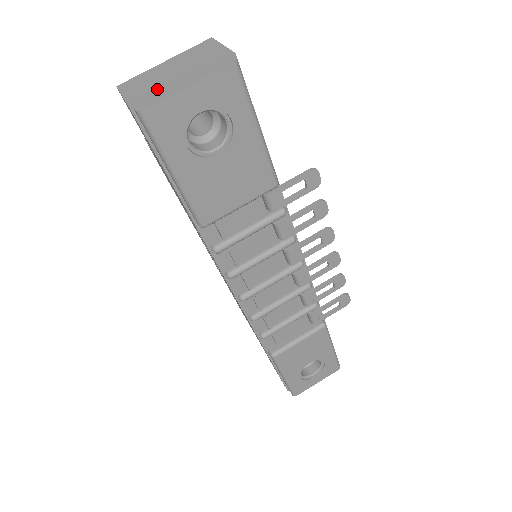
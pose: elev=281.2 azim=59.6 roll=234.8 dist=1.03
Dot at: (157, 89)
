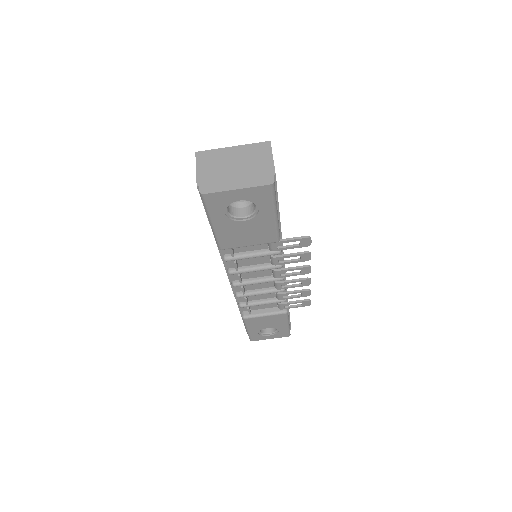
Dot at: (218, 177)
